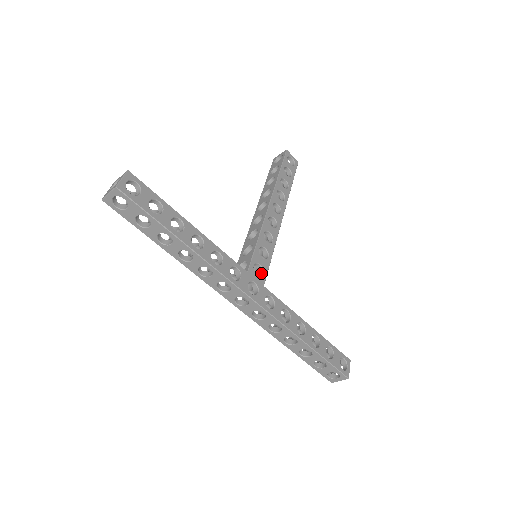
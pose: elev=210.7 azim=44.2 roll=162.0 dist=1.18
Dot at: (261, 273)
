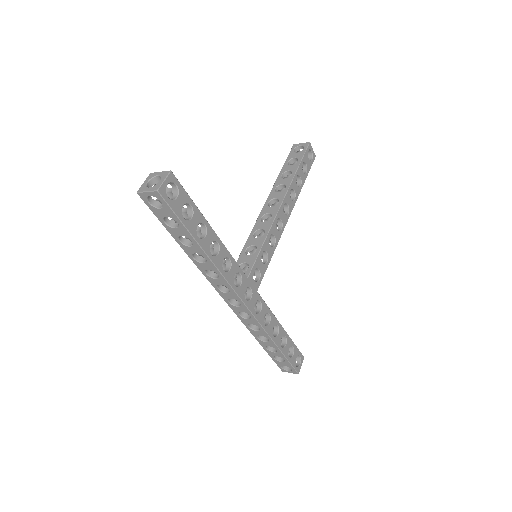
Dot at: (257, 277)
